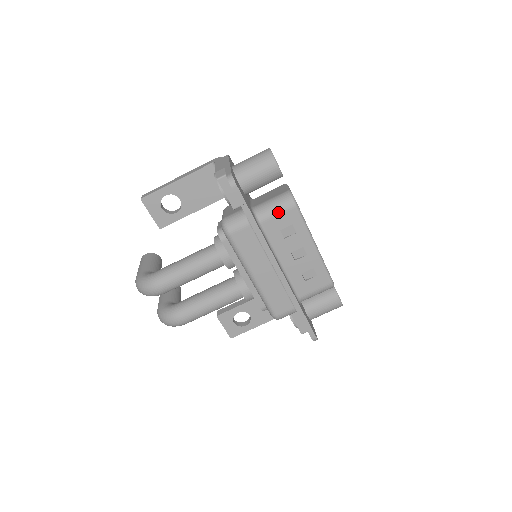
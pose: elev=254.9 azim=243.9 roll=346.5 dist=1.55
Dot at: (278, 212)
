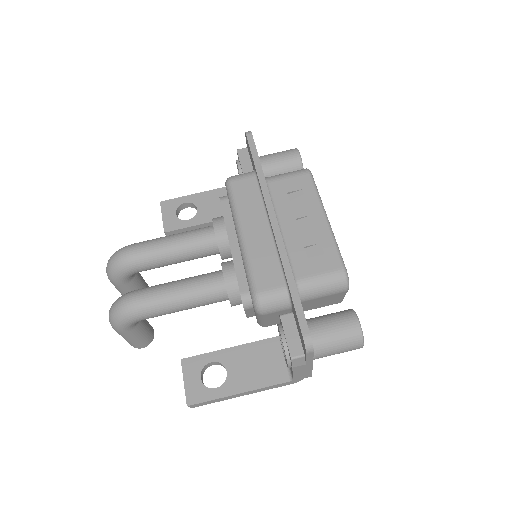
Dot at: (289, 175)
